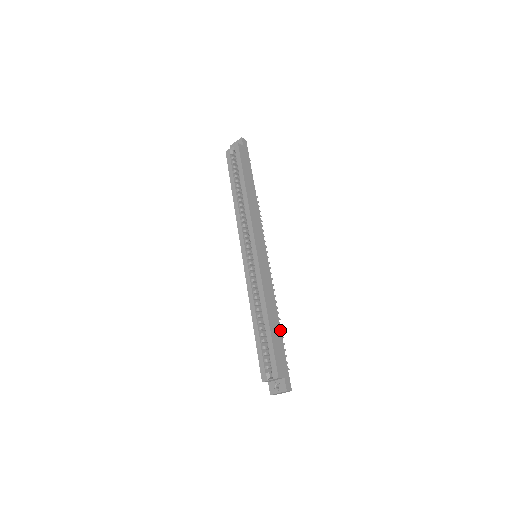
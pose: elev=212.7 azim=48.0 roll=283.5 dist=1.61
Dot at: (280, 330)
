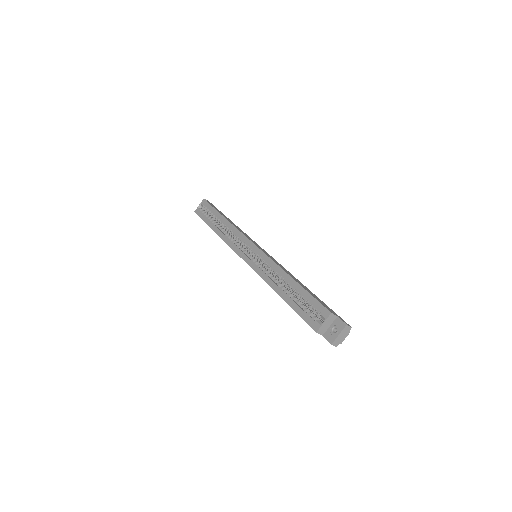
Dot at: (310, 291)
